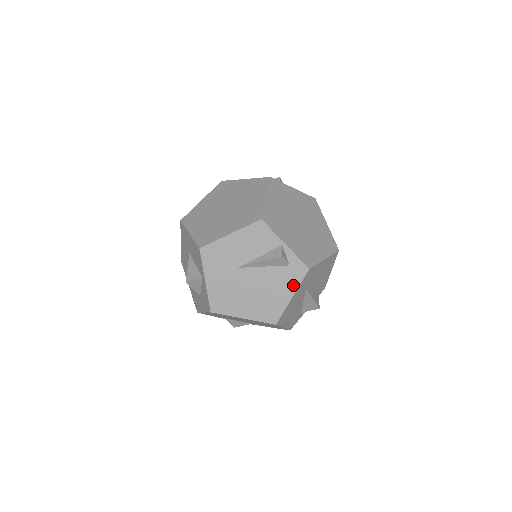
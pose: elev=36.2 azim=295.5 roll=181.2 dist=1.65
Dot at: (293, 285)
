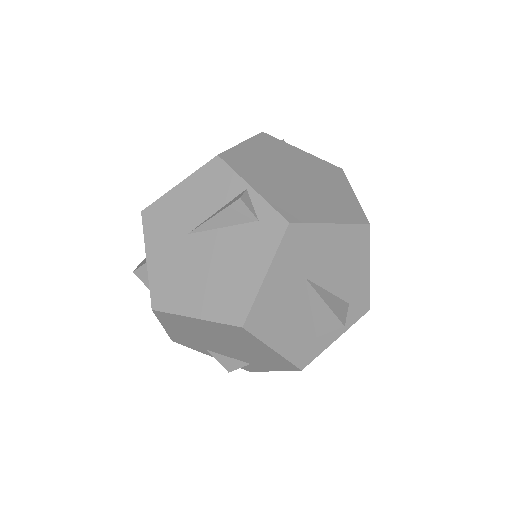
Dot at: (266, 254)
